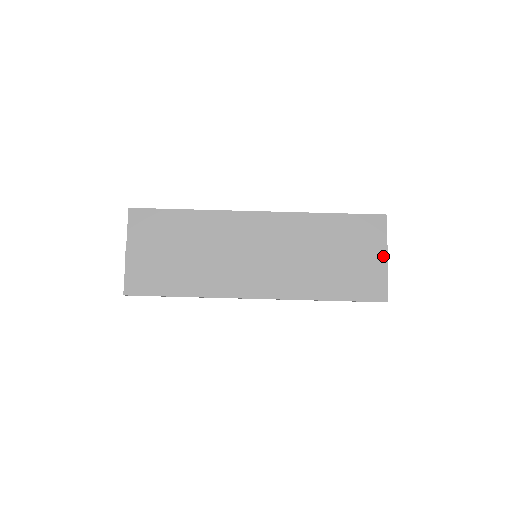
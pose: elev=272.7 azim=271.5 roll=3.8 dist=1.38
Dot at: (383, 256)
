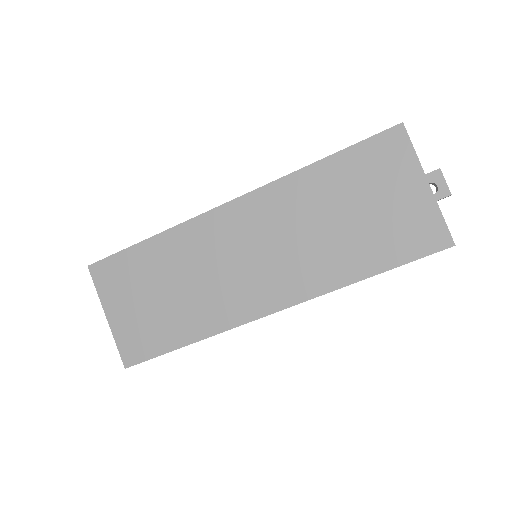
Dot at: (421, 183)
